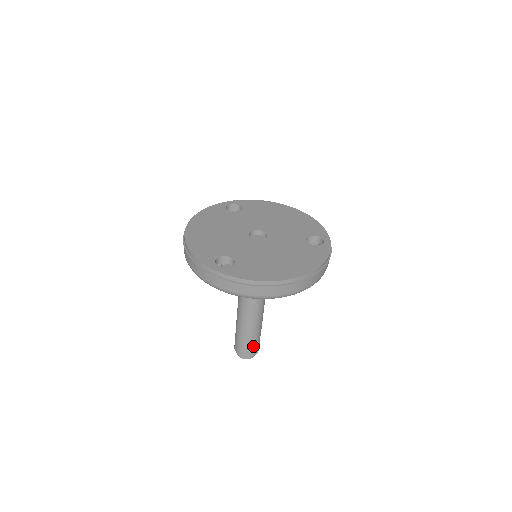
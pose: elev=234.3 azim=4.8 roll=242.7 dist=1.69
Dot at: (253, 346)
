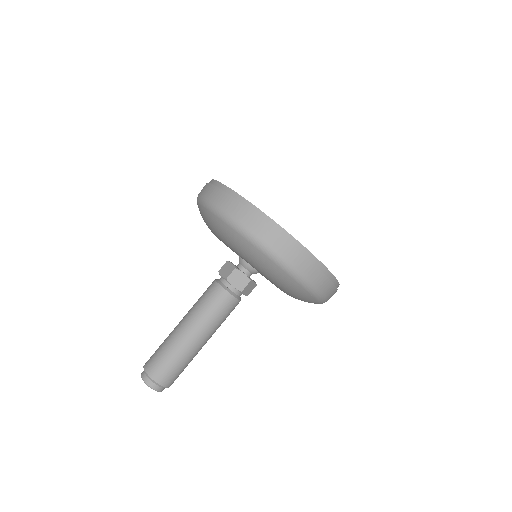
Dot at: (167, 364)
